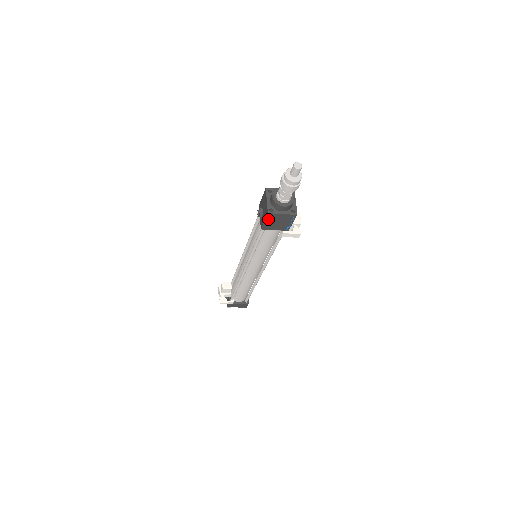
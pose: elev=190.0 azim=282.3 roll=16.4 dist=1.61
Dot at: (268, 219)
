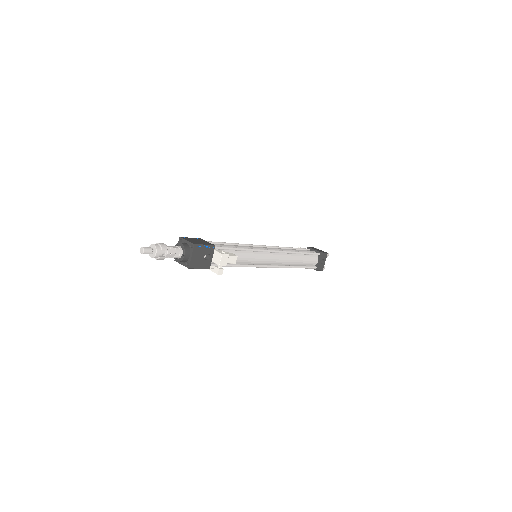
Dot at: occluded
